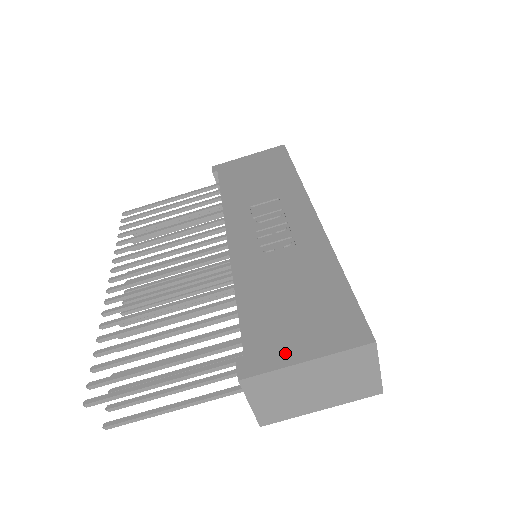
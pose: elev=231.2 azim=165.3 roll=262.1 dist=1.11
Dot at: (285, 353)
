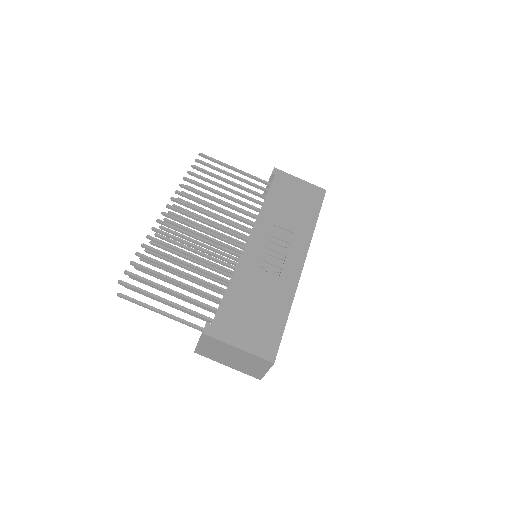
Dot at: (232, 336)
